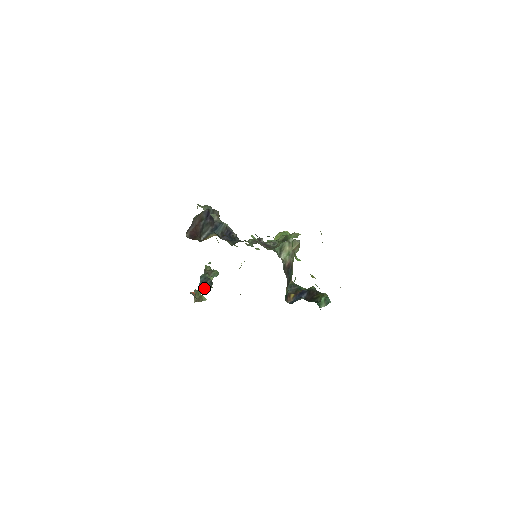
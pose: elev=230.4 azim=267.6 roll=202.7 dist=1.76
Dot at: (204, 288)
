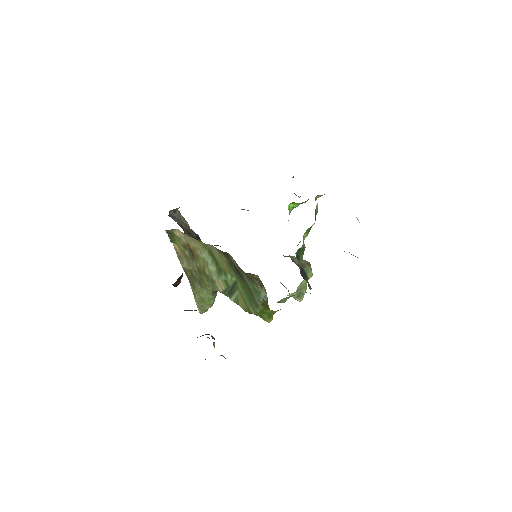
Dot at: occluded
